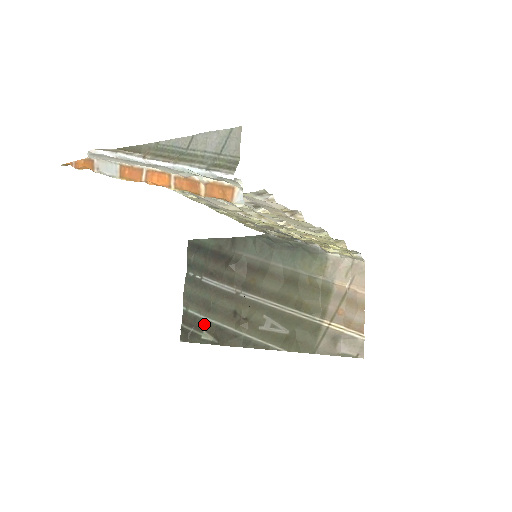
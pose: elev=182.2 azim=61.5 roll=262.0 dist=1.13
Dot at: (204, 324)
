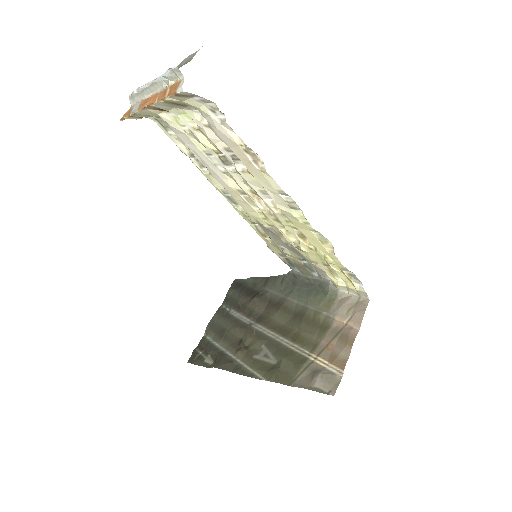
Dot at: (212, 349)
